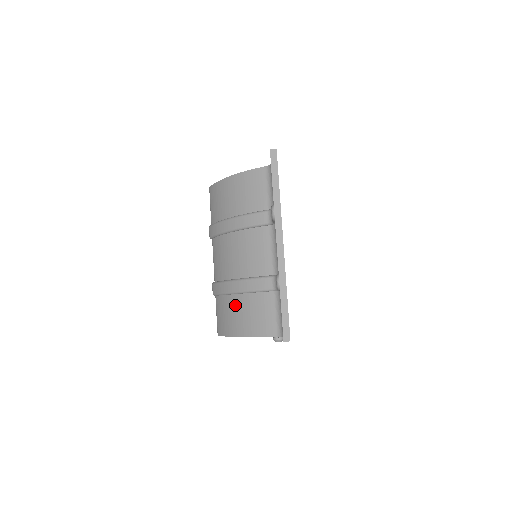
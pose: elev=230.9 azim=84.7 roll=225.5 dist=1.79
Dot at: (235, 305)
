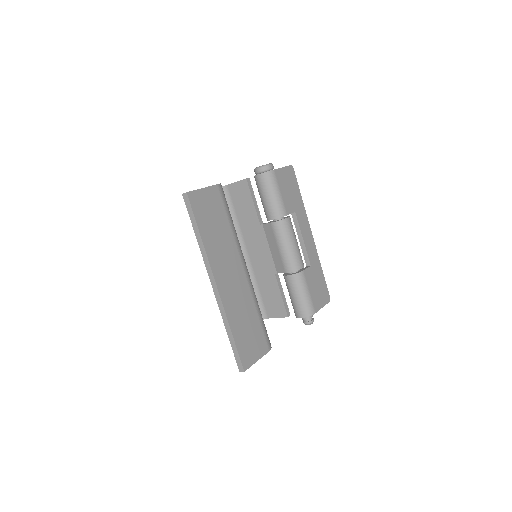
Dot at: occluded
